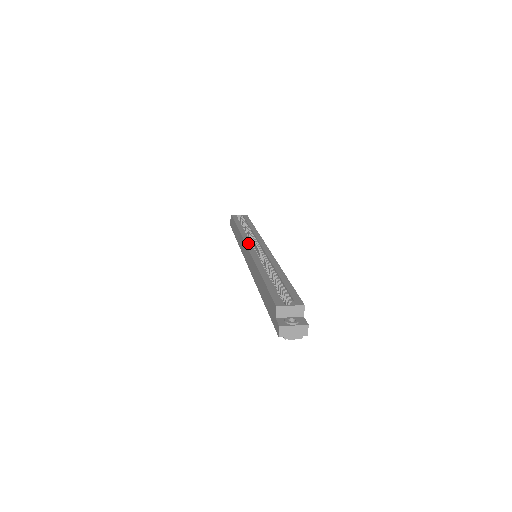
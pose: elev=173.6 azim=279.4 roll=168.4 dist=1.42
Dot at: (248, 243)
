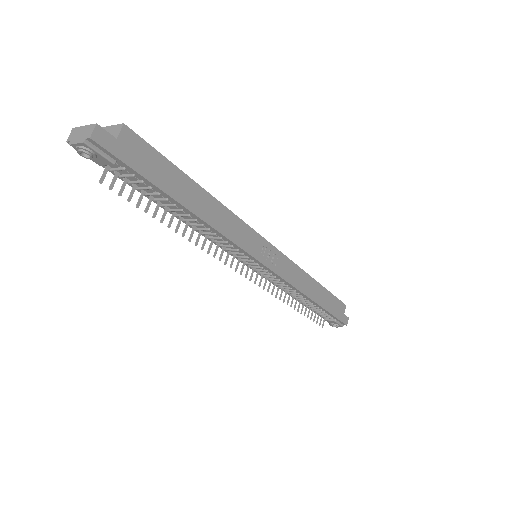
Dot at: occluded
